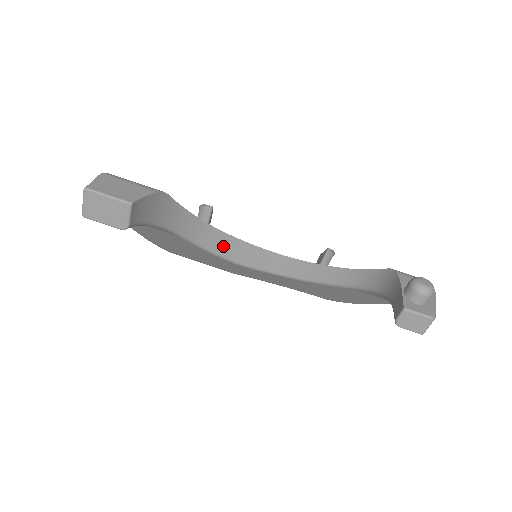
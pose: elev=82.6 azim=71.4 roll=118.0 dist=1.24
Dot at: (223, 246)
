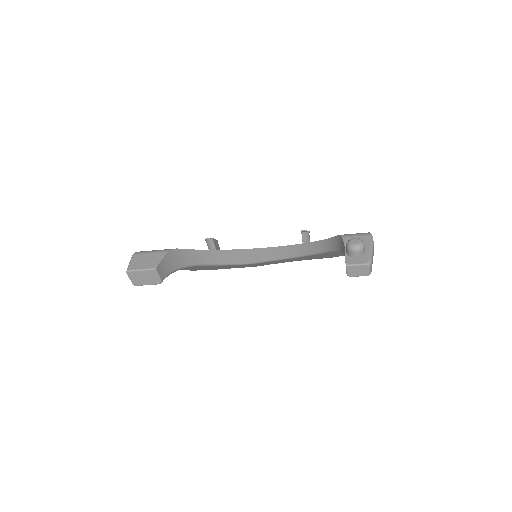
Dot at: (233, 258)
